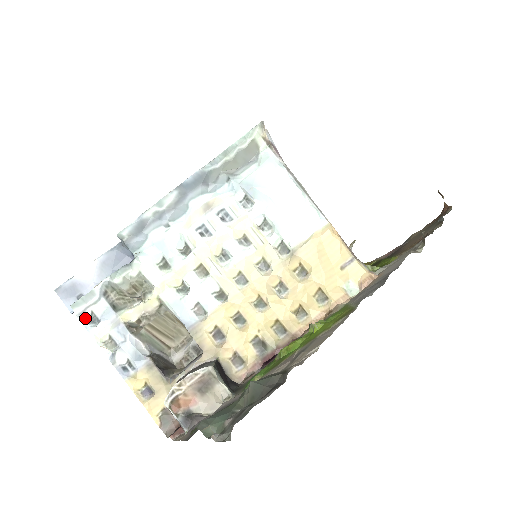
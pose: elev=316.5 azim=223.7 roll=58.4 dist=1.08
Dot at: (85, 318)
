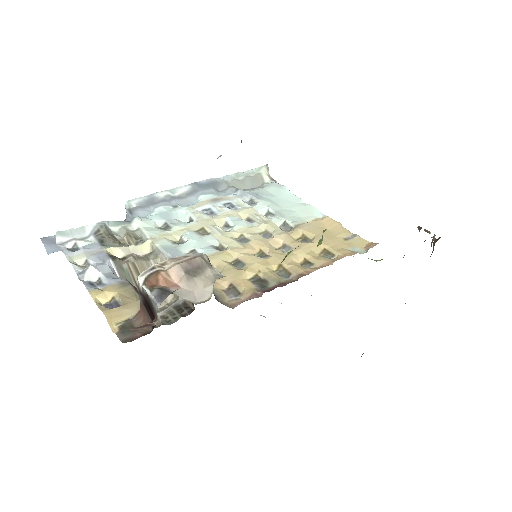
Dot at: (65, 248)
